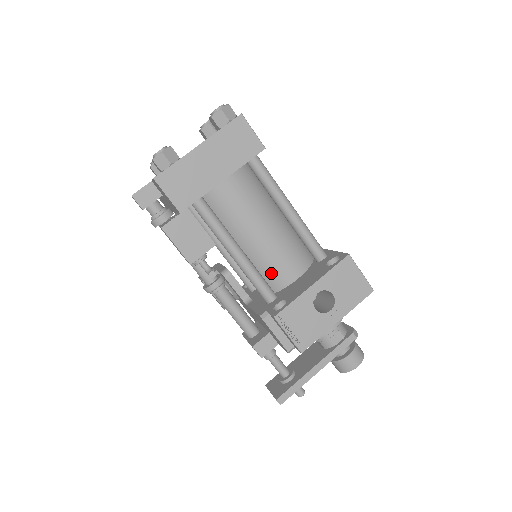
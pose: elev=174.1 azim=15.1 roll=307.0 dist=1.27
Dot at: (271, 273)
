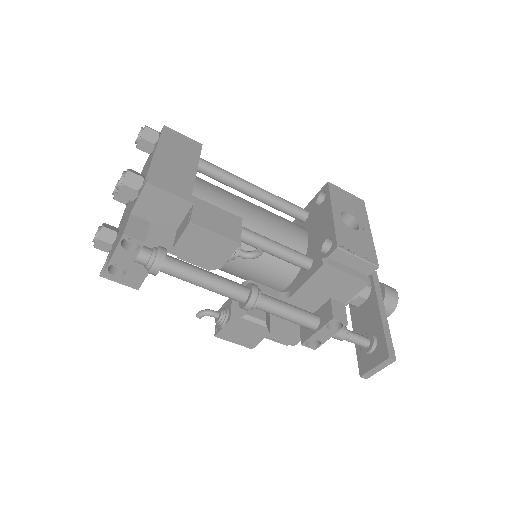
Dot at: (287, 245)
